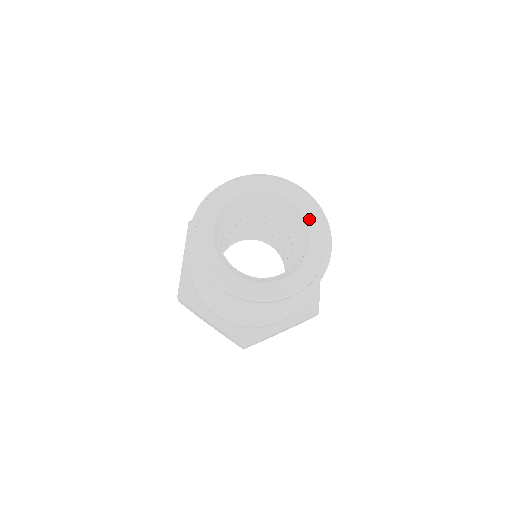
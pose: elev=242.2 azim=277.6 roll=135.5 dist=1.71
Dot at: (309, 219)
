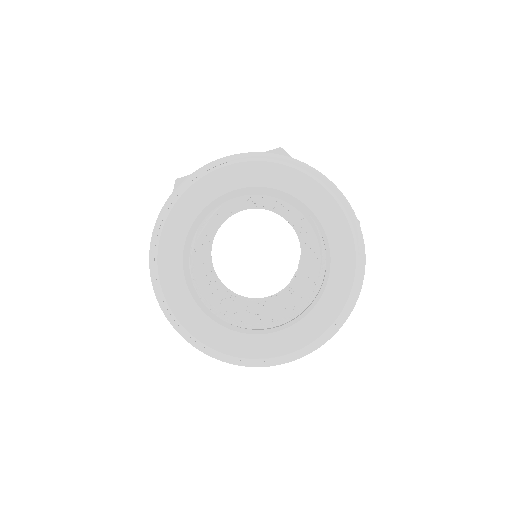
Dot at: (279, 185)
